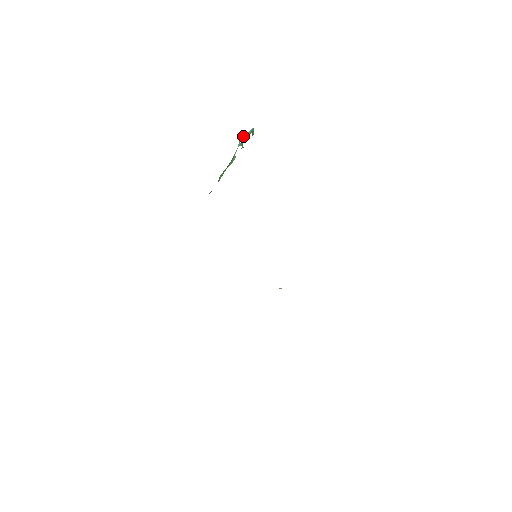
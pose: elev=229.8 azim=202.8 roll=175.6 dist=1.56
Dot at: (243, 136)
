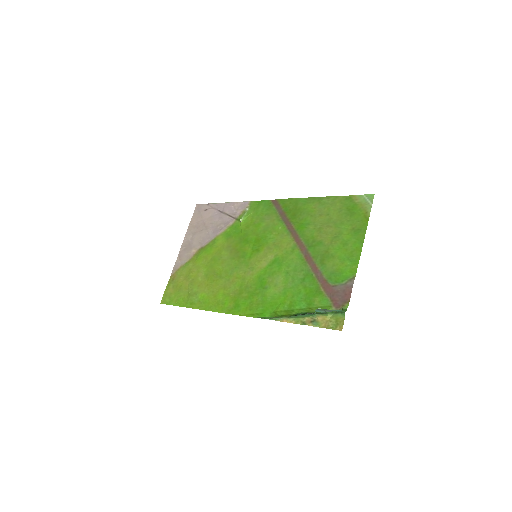
Dot at: (323, 310)
